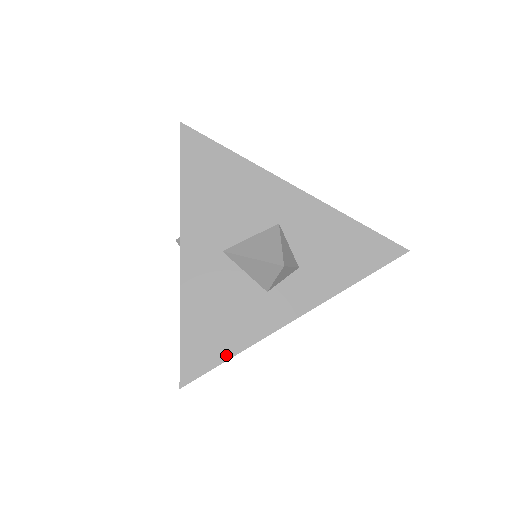
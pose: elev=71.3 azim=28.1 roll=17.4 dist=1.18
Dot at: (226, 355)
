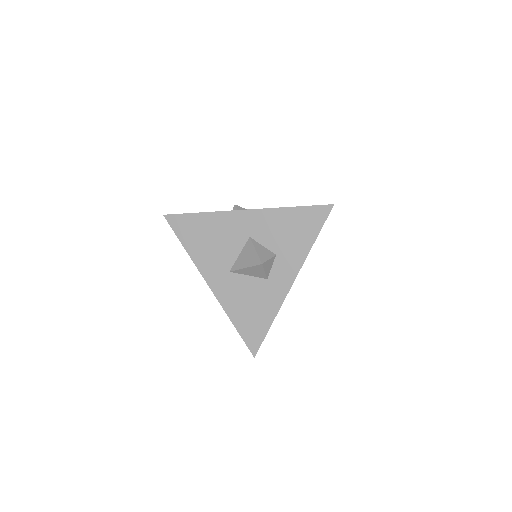
Dot at: (267, 326)
